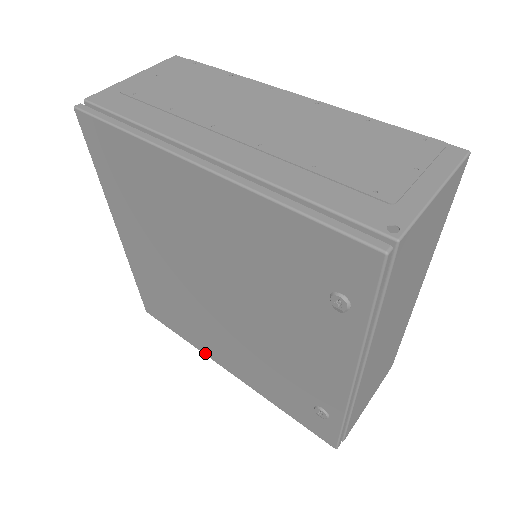
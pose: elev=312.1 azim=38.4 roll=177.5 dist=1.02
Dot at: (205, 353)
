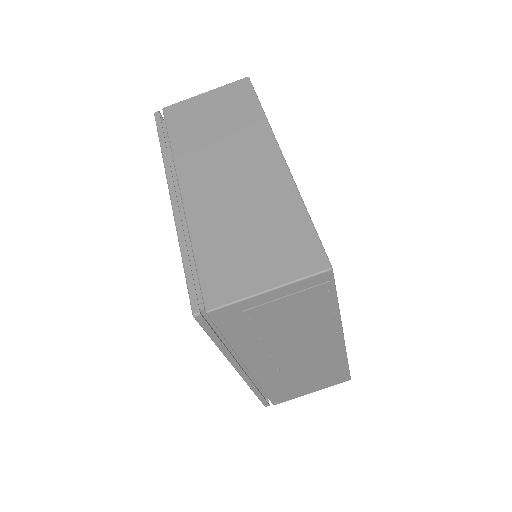
Dot at: occluded
